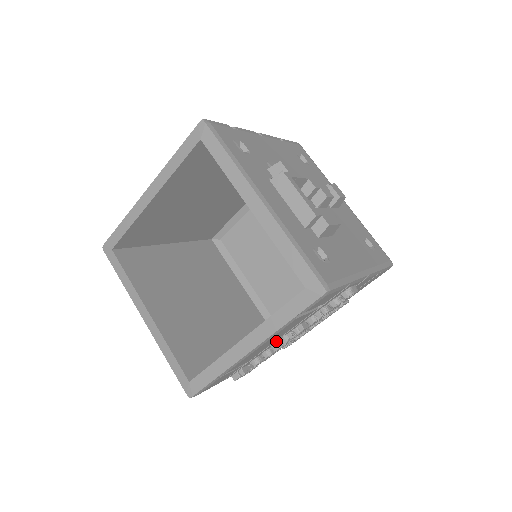
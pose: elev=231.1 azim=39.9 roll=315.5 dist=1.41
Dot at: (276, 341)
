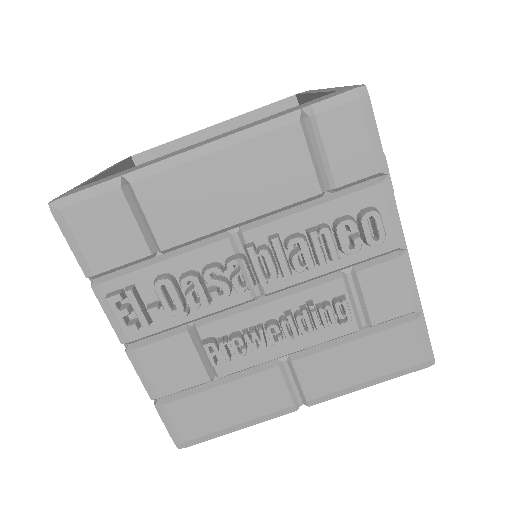
Dot at: (224, 246)
